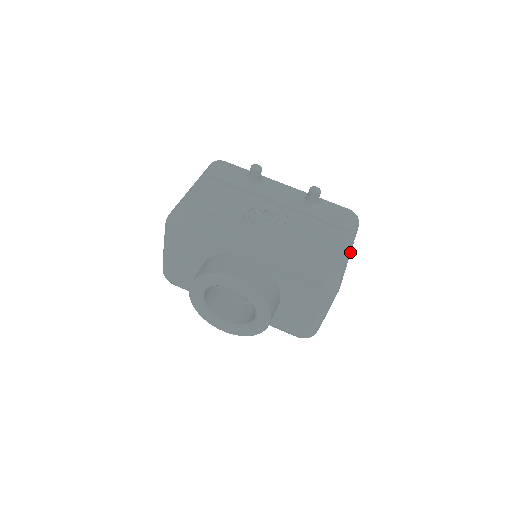
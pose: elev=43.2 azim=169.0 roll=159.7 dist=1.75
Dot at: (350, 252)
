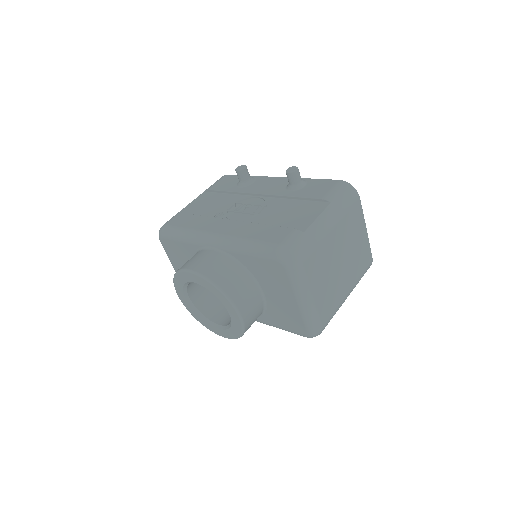
Dot at: (331, 223)
